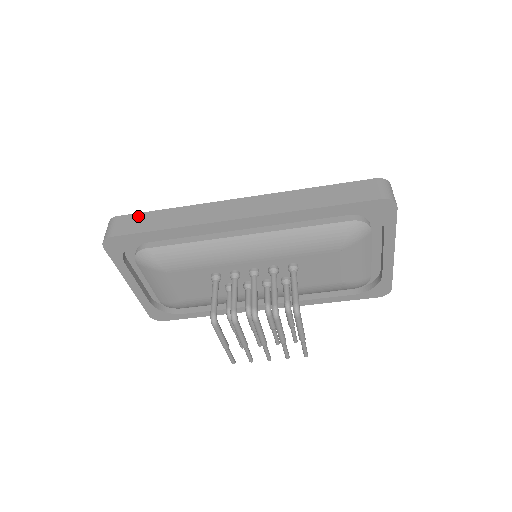
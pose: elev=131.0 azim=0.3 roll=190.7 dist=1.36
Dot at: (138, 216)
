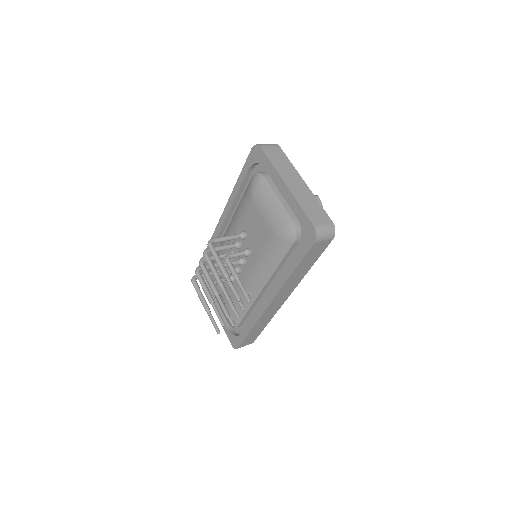
Dot at: occluded
